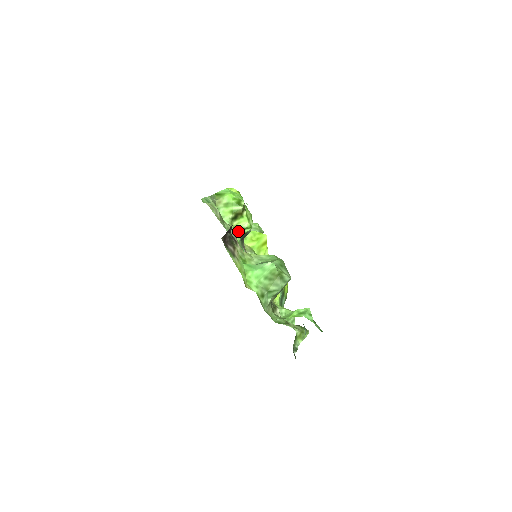
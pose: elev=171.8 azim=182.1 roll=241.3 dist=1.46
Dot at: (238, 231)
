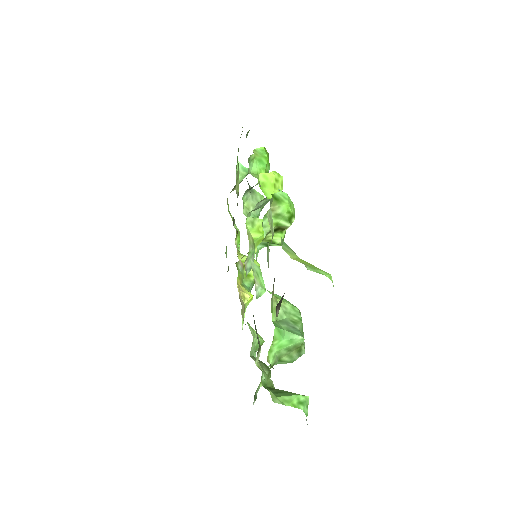
Dot at: (266, 242)
